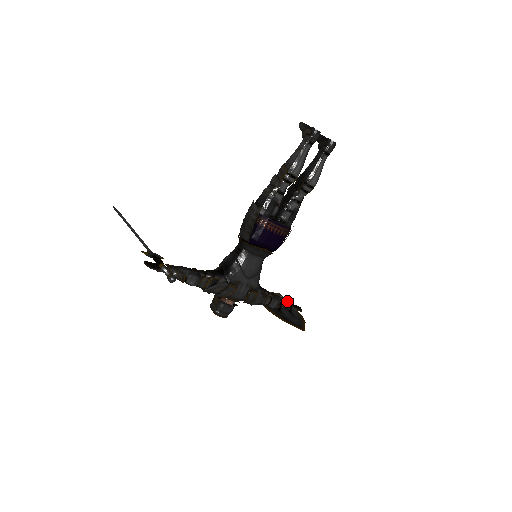
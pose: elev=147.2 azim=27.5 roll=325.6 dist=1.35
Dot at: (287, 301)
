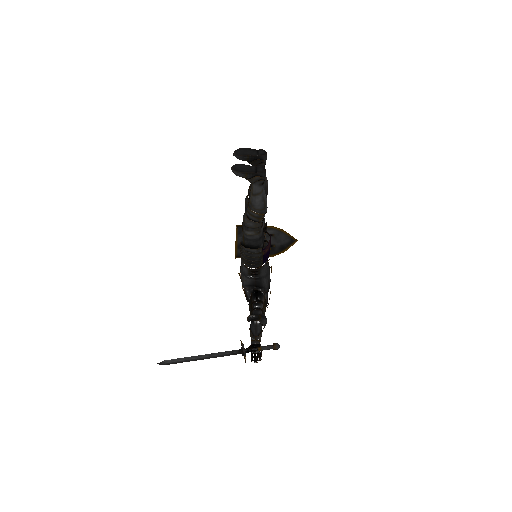
Dot at: occluded
